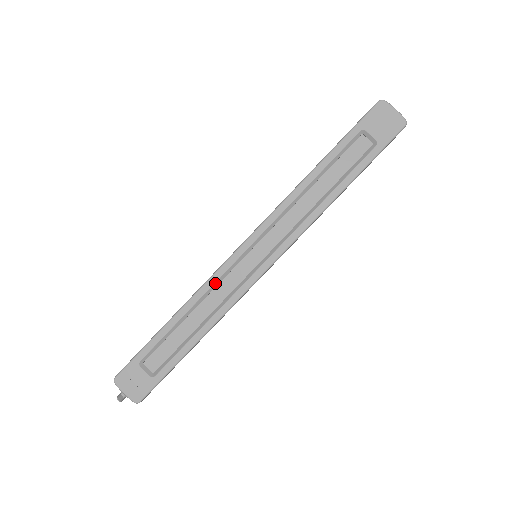
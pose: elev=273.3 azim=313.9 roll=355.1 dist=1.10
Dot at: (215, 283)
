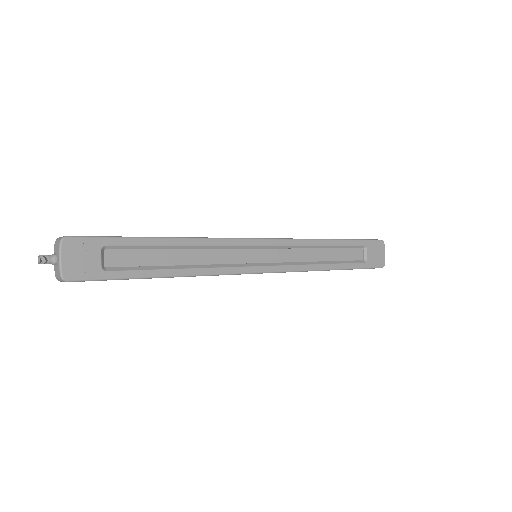
Dot at: (220, 246)
